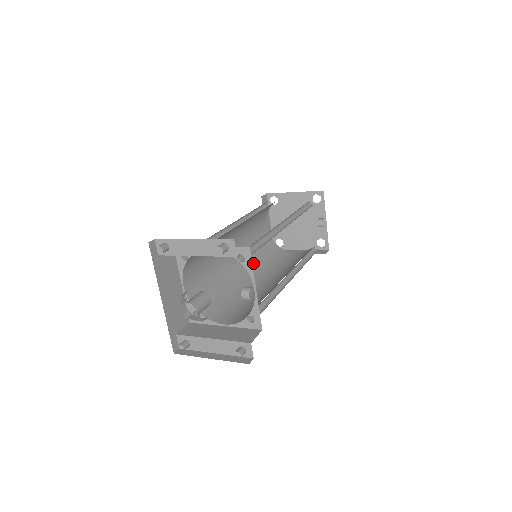
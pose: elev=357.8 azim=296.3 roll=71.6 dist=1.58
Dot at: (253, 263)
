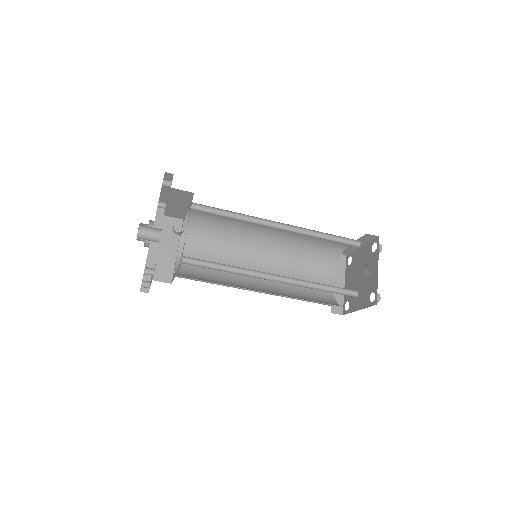
Dot at: (281, 290)
